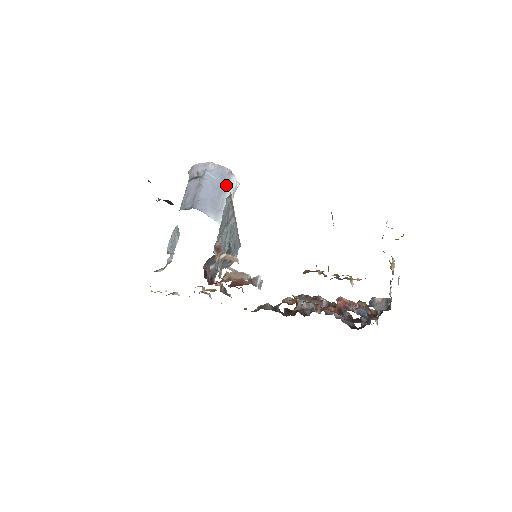
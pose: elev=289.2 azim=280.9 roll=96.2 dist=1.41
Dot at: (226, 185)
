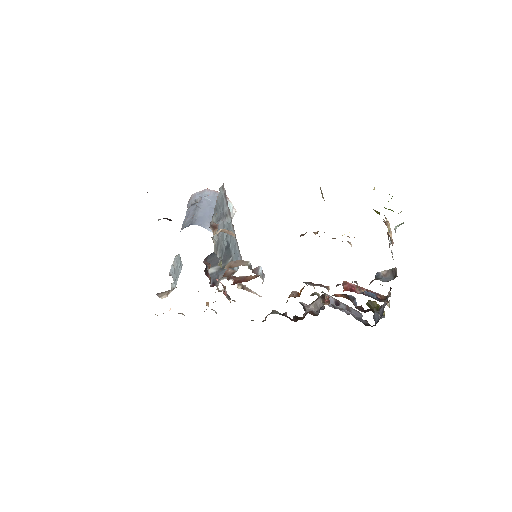
Dot at: occluded
